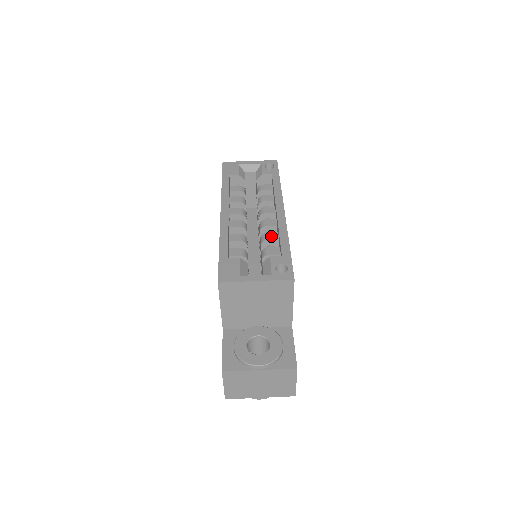
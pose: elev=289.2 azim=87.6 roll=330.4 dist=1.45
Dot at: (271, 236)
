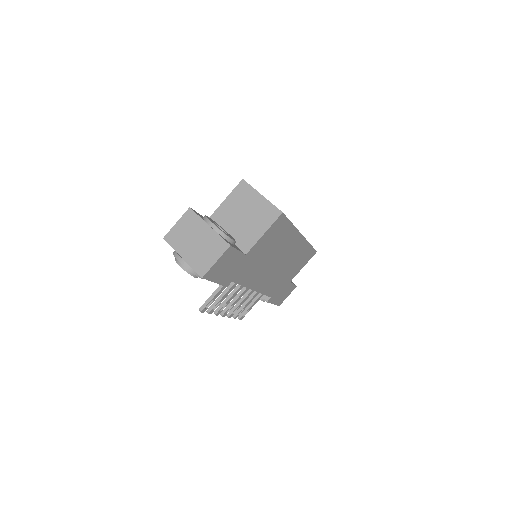
Dot at: occluded
